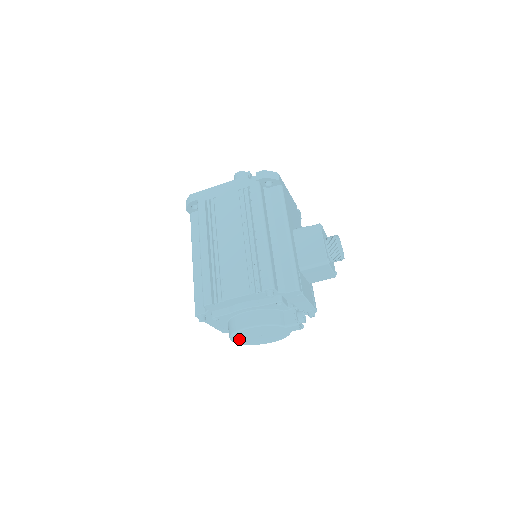
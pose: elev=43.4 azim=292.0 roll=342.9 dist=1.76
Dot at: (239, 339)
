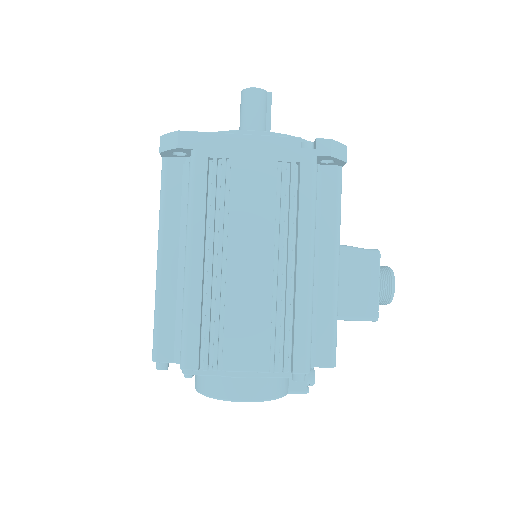
Dot at: occluded
